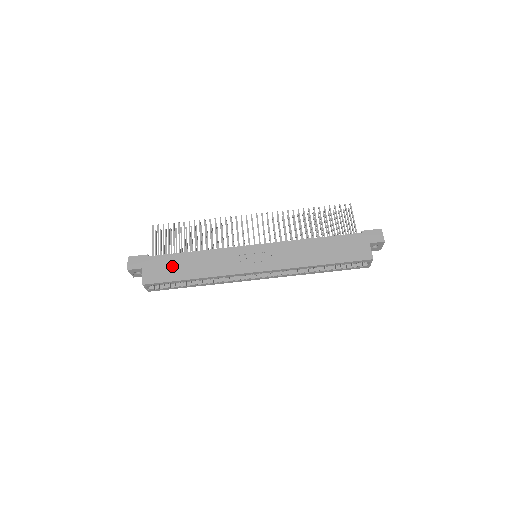
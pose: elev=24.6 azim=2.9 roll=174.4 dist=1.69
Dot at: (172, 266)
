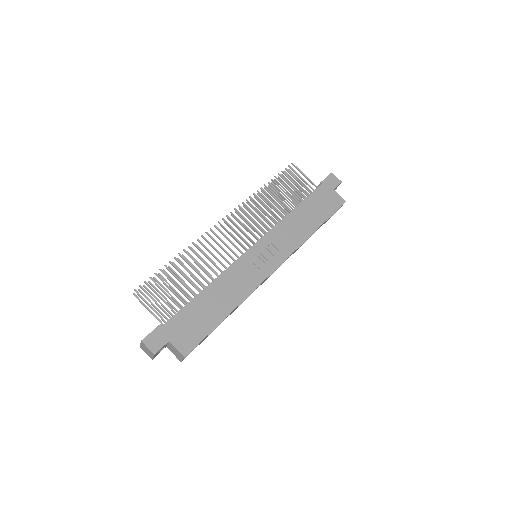
Dot at: (197, 317)
